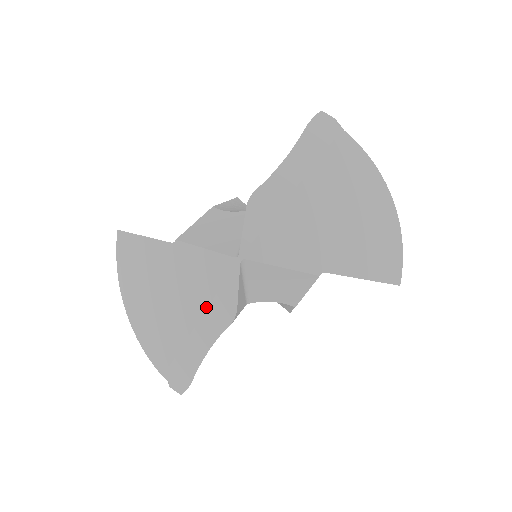
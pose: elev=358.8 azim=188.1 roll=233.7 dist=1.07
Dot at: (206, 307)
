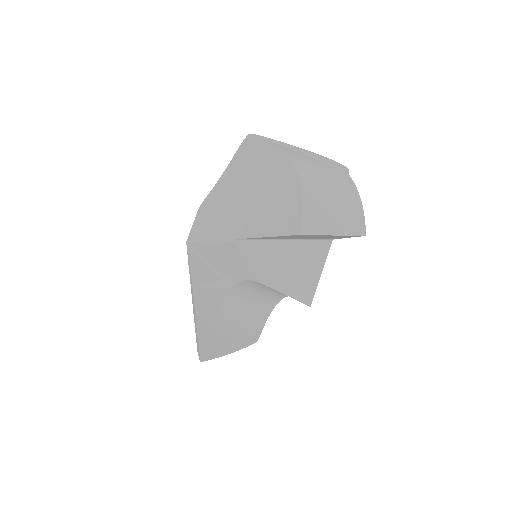
Dot at: occluded
